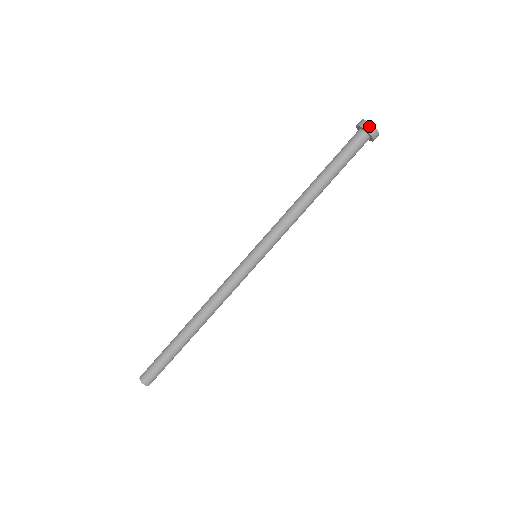
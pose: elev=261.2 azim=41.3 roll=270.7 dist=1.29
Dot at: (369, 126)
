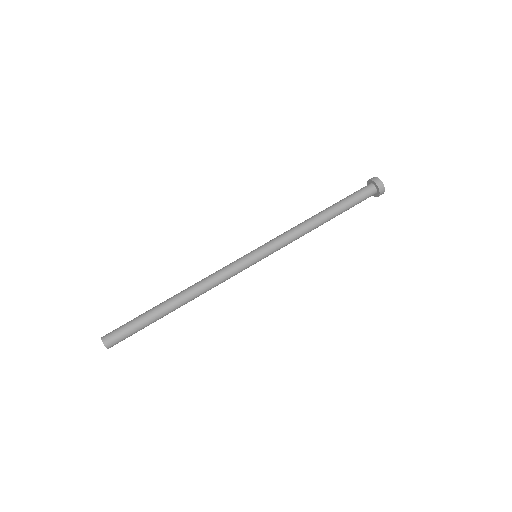
Dot at: (379, 181)
